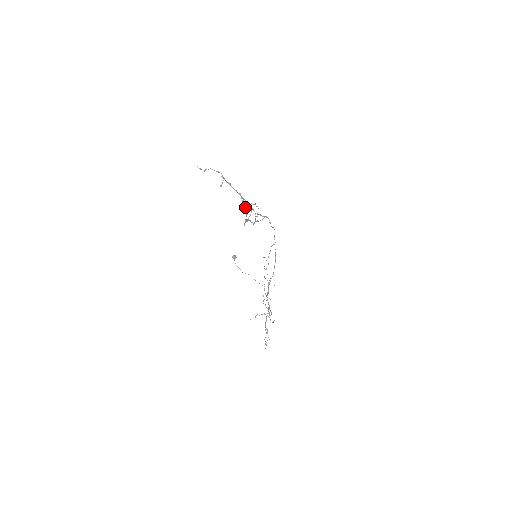
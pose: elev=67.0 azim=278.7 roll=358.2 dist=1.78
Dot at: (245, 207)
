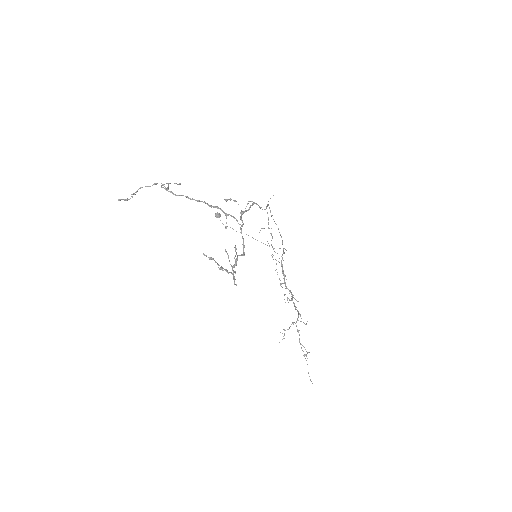
Dot at: occluded
